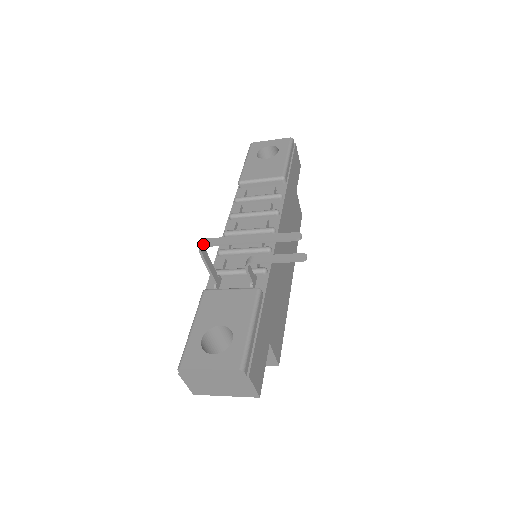
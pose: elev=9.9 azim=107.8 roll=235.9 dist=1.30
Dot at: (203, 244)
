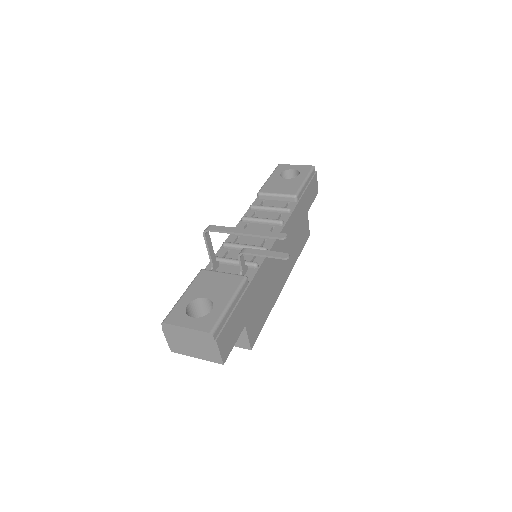
Dot at: (207, 228)
